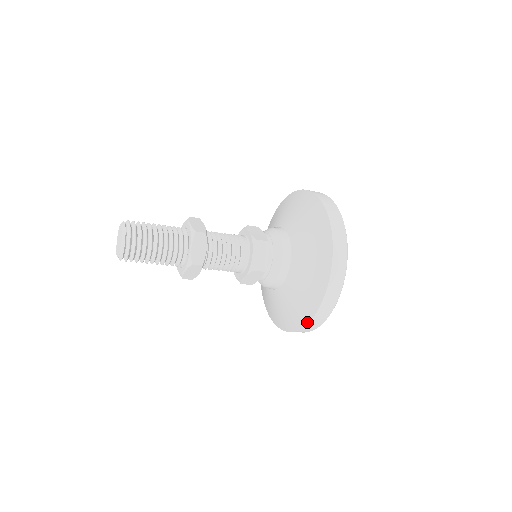
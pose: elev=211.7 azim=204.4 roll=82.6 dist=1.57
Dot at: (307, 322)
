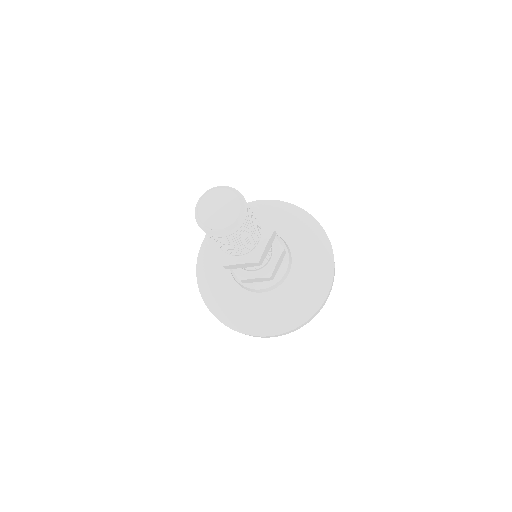
Dot at: (277, 334)
